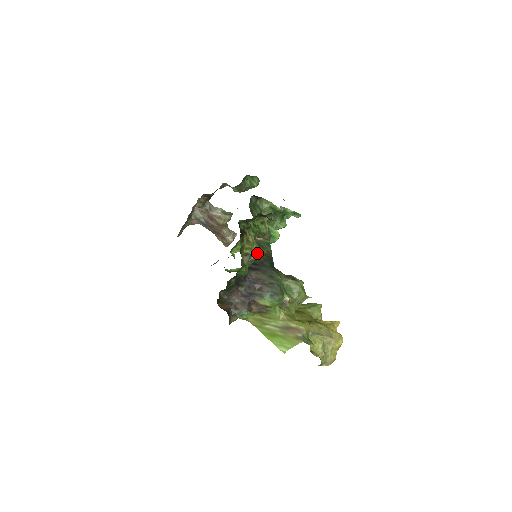
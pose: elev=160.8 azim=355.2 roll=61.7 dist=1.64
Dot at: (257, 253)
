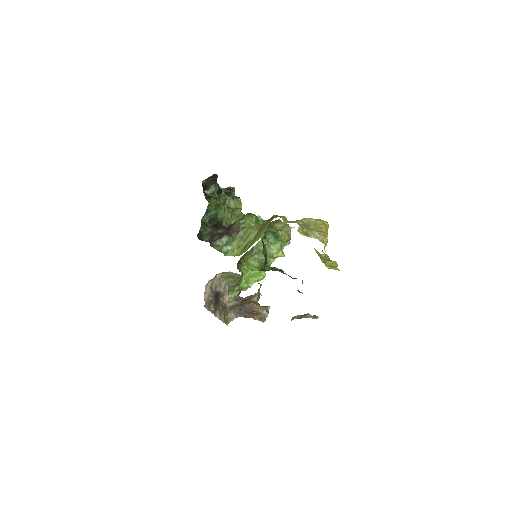
Dot at: occluded
